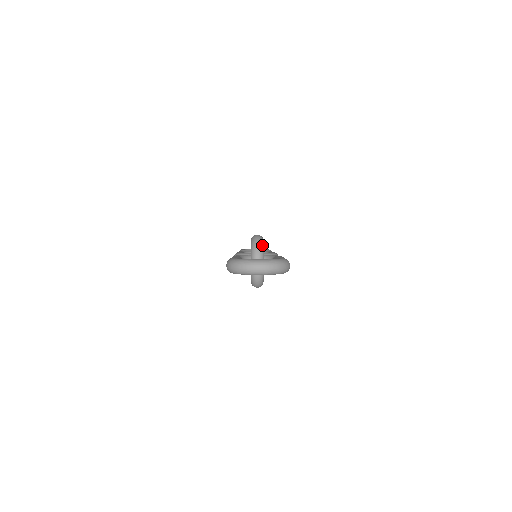
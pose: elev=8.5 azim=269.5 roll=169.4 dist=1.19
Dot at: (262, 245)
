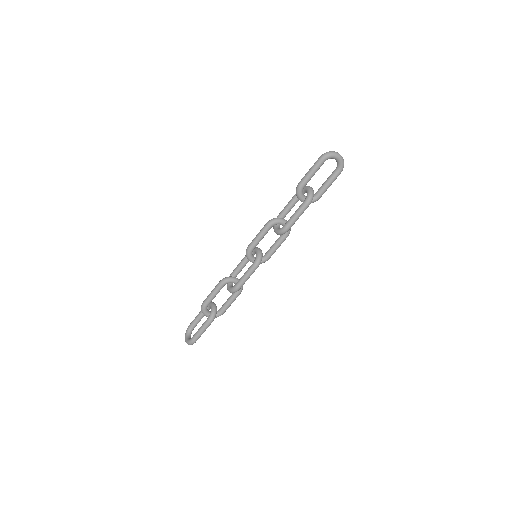
Dot at: occluded
